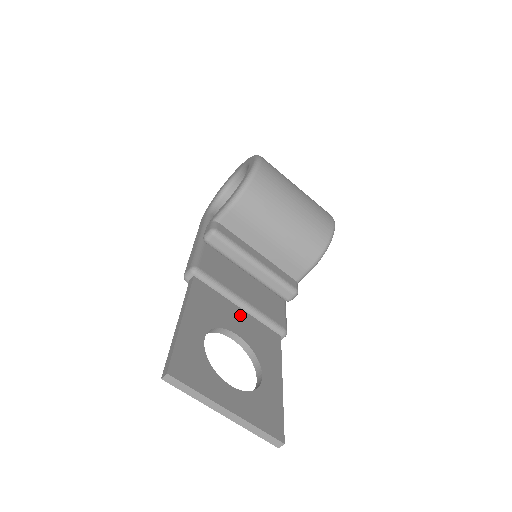
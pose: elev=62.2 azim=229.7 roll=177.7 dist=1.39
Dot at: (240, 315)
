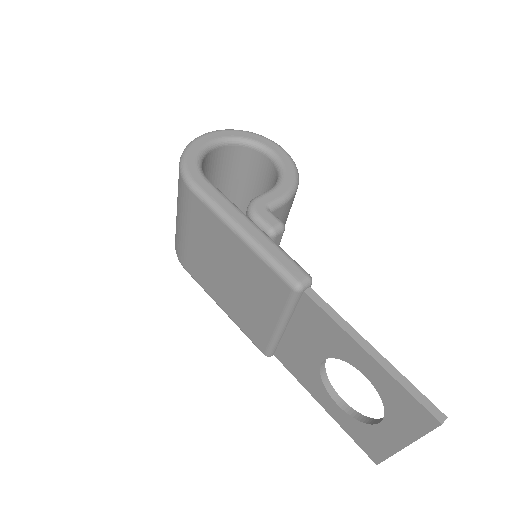
Dot at: occluded
